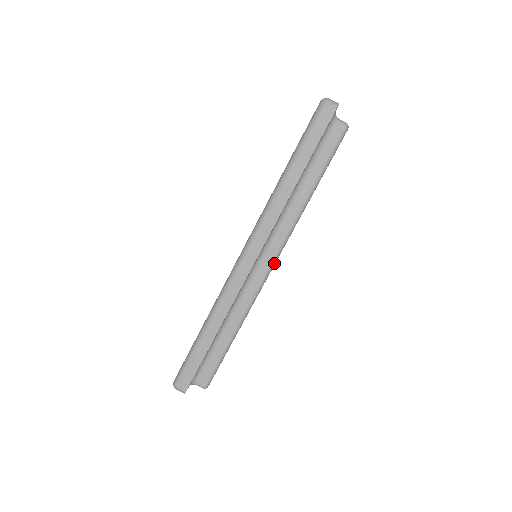
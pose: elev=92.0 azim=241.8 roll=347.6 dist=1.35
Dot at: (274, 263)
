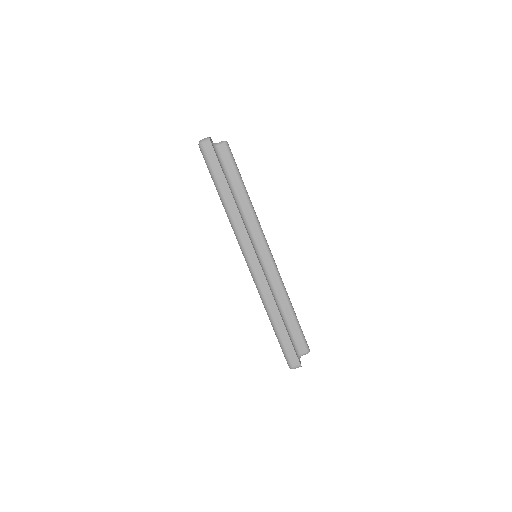
Dot at: (269, 249)
